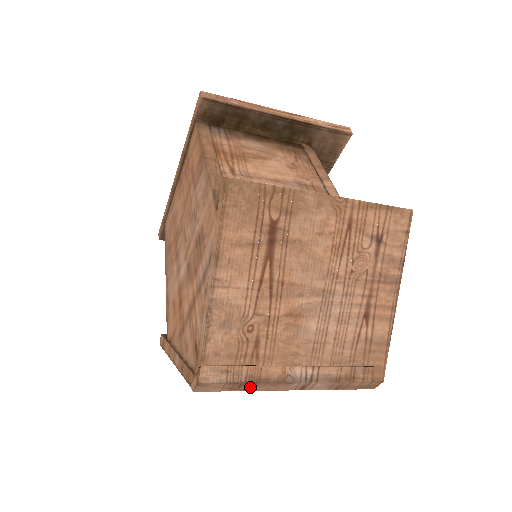
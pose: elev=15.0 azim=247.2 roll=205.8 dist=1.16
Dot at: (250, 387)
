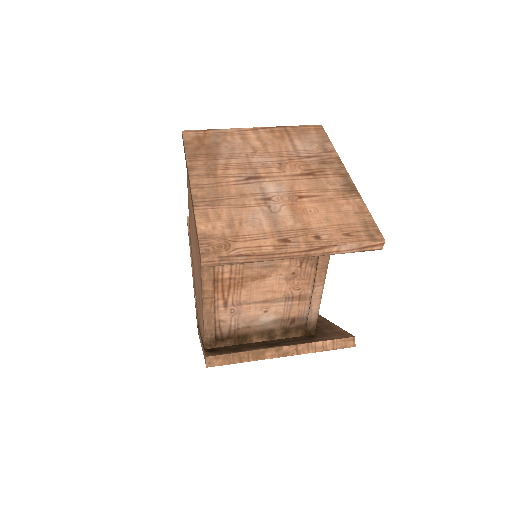
Dot at: occluded
